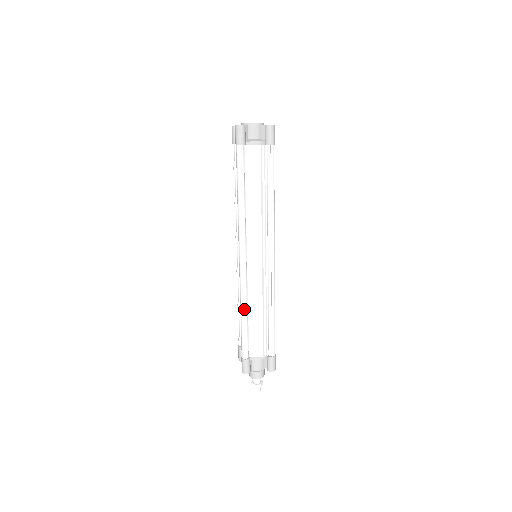
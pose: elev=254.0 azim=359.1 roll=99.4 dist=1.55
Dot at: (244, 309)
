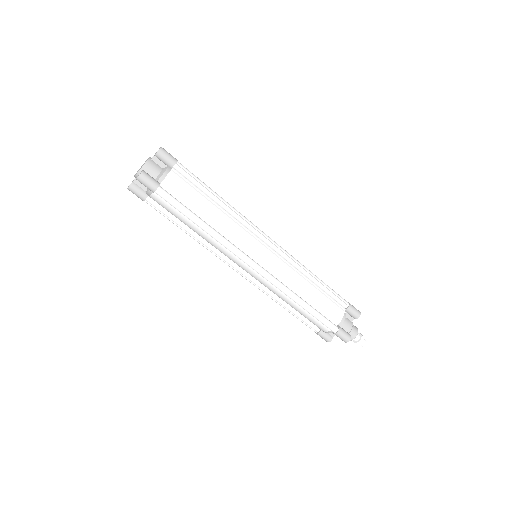
Dot at: (297, 298)
